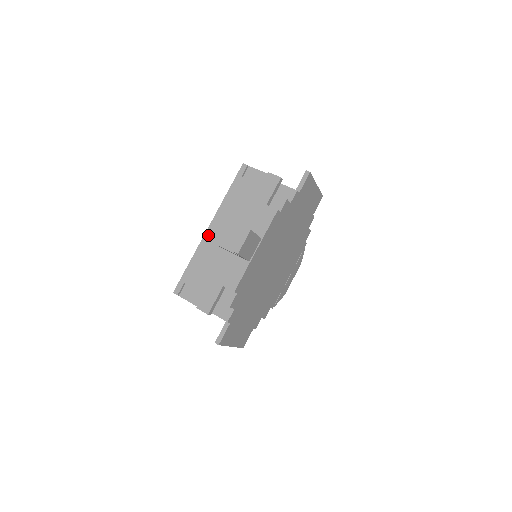
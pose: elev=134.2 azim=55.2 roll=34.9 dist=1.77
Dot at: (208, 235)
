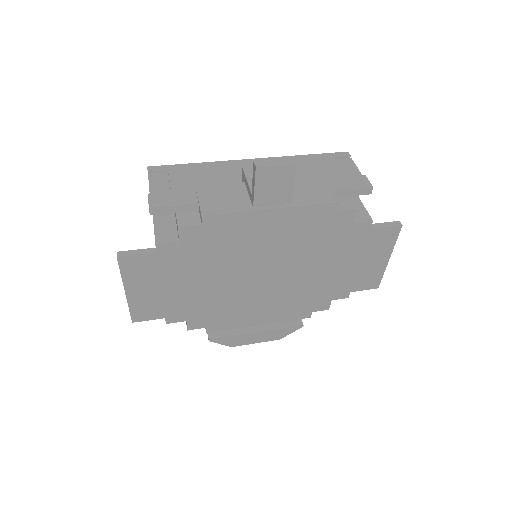
Dot at: (244, 162)
